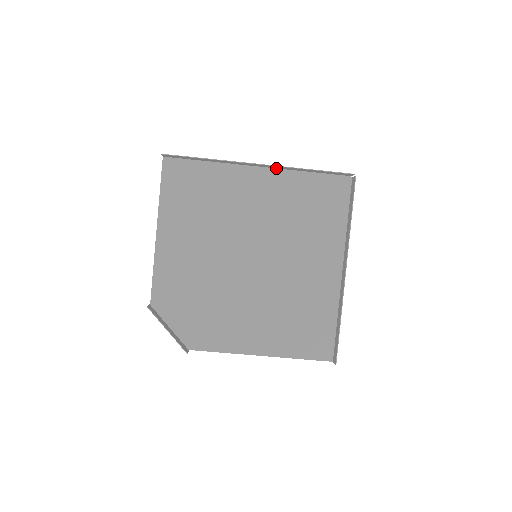
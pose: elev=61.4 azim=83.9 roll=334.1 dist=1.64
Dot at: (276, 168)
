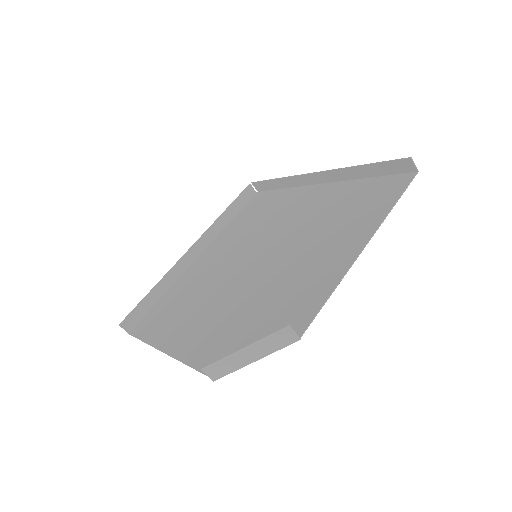
Dot at: (210, 244)
